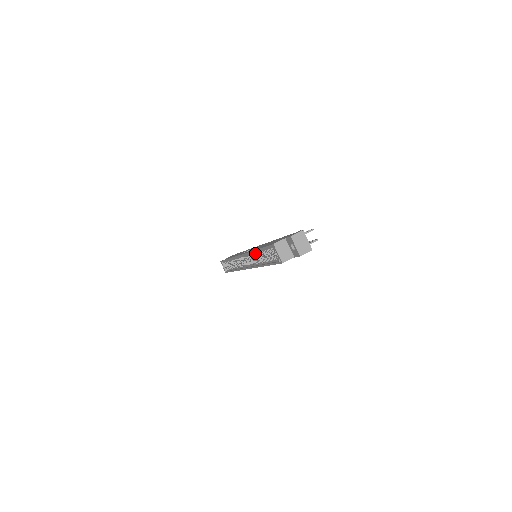
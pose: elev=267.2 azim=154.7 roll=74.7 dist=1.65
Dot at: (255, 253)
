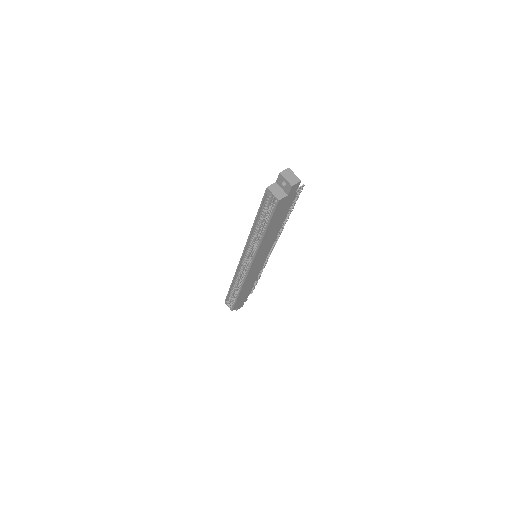
Dot at: (254, 232)
